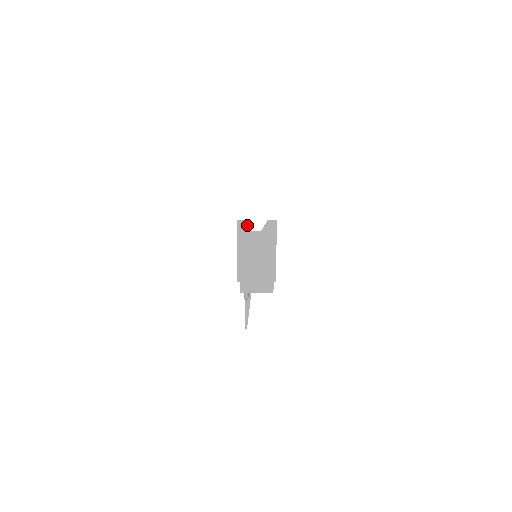
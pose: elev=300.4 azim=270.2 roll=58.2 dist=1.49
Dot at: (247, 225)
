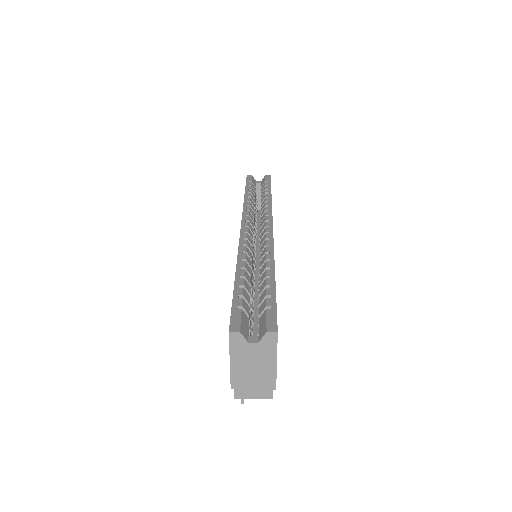
Dot at: (241, 336)
